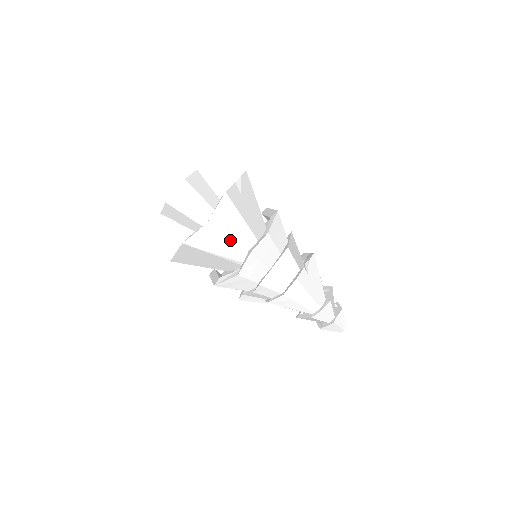
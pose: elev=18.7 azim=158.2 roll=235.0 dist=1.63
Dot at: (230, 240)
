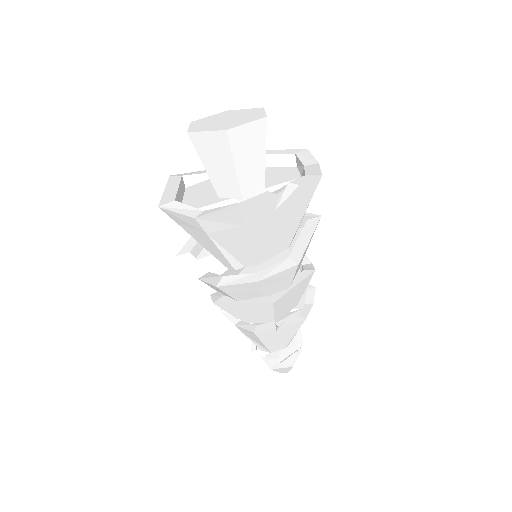
Dot at: (217, 245)
